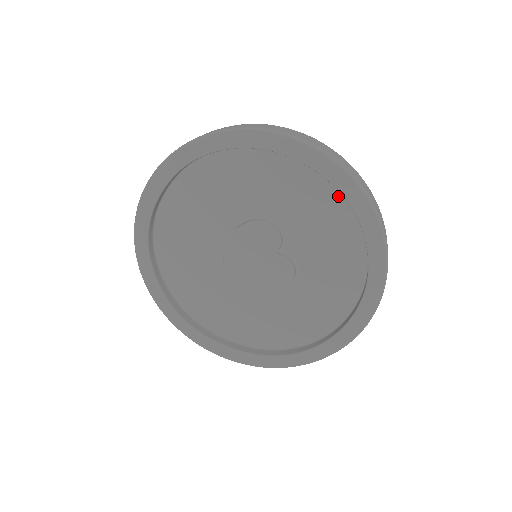
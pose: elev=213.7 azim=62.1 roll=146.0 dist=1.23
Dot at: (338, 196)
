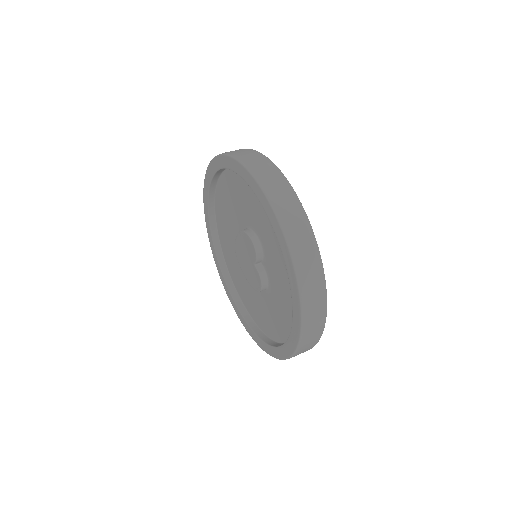
Dot at: occluded
